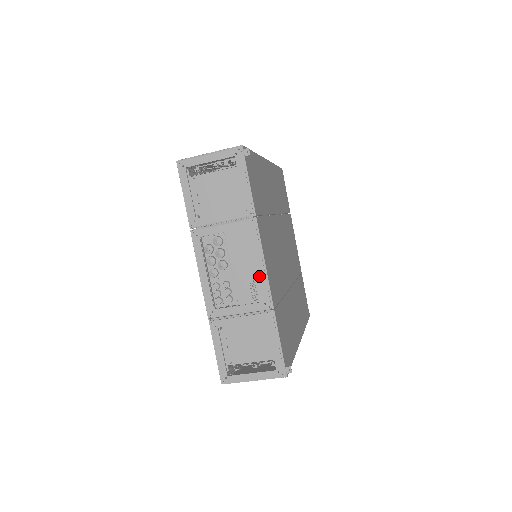
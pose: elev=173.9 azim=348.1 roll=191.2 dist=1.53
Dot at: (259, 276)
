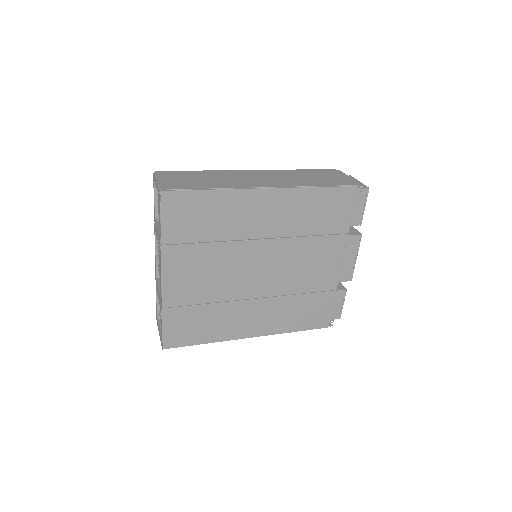
Dot at: (160, 282)
